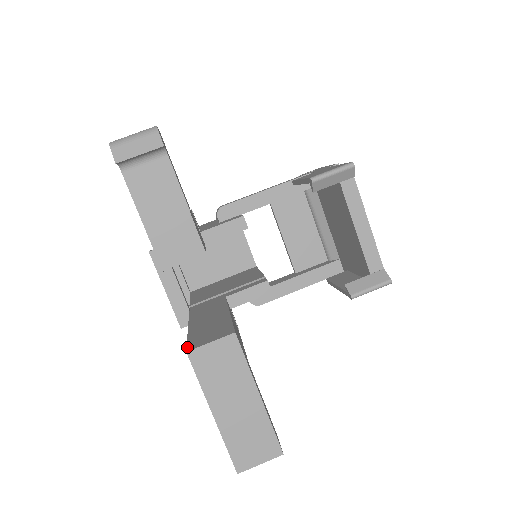
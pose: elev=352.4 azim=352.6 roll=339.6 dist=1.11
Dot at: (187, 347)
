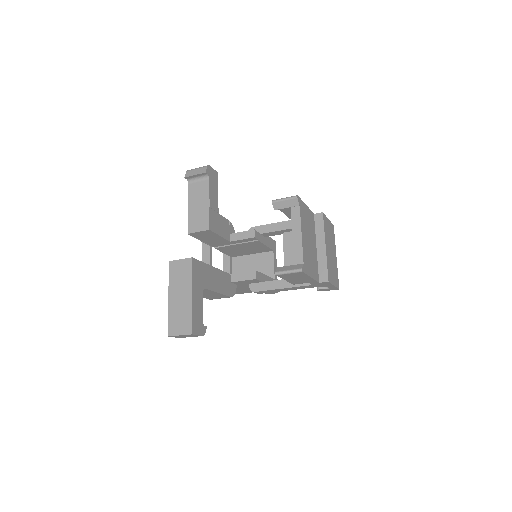
Dot at: occluded
